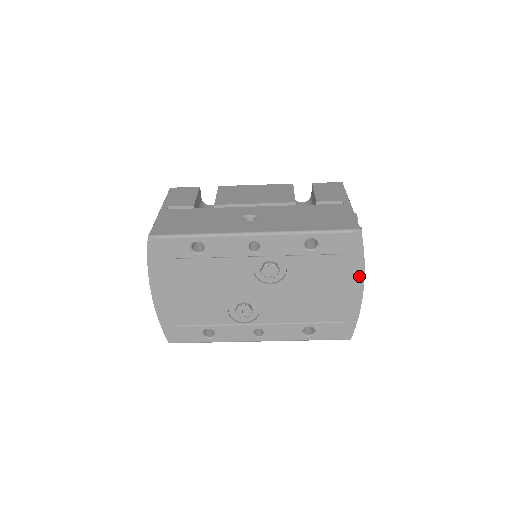
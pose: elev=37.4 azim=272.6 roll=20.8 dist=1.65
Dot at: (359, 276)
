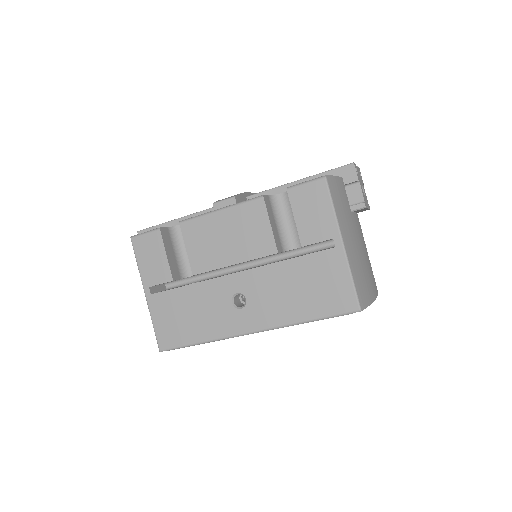
Dot at: occluded
